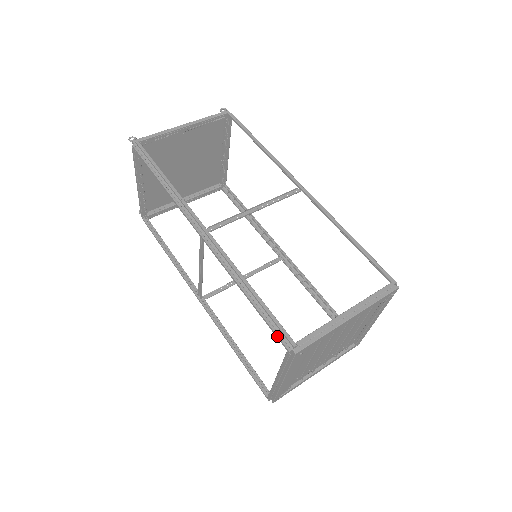
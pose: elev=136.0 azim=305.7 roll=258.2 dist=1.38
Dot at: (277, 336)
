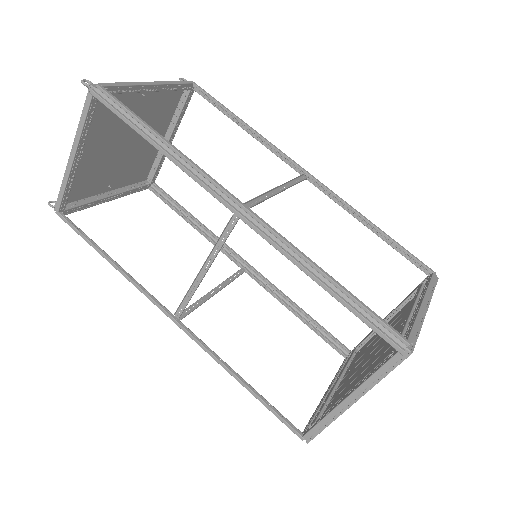
Dot at: (383, 334)
